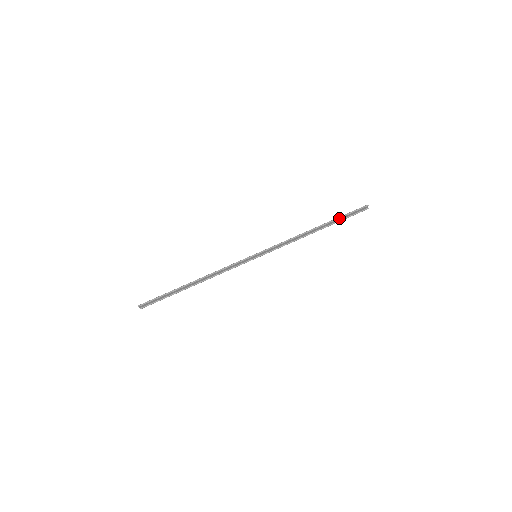
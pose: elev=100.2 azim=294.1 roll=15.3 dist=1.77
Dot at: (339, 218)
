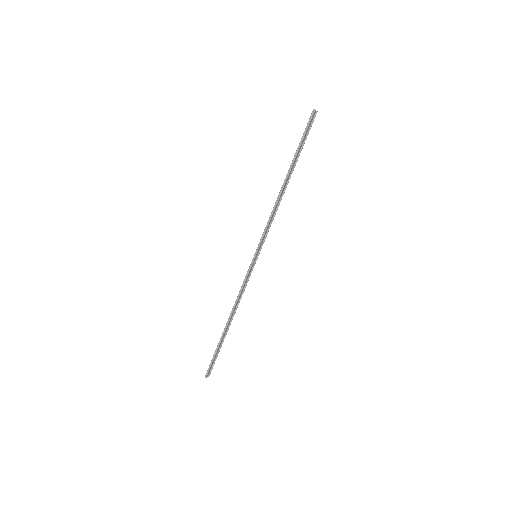
Dot at: (297, 151)
